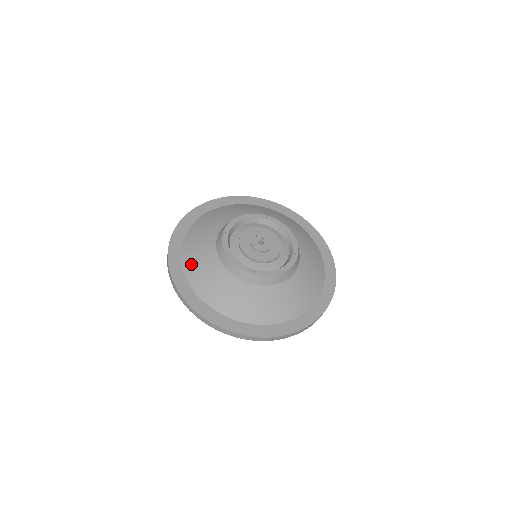
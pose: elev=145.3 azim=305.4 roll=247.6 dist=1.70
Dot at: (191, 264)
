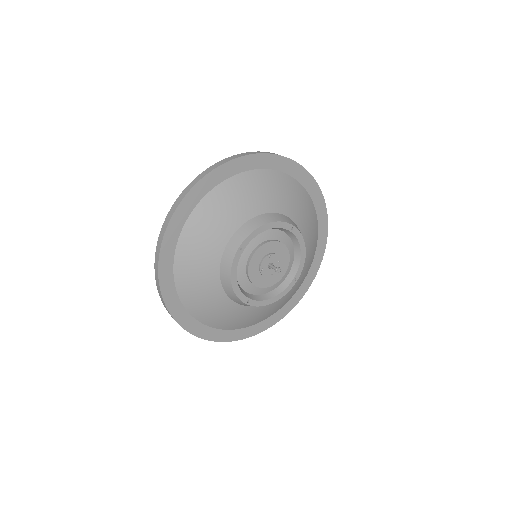
Dot at: (186, 264)
